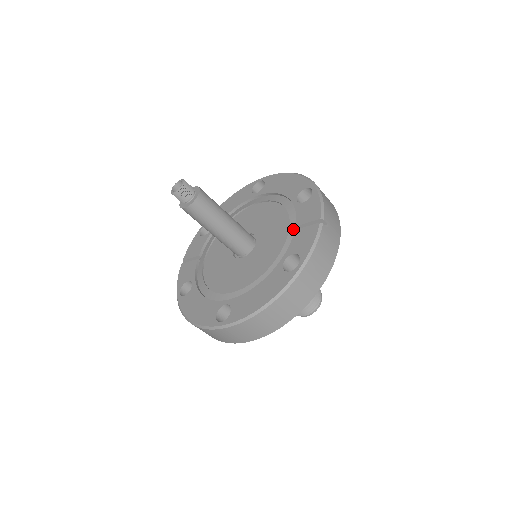
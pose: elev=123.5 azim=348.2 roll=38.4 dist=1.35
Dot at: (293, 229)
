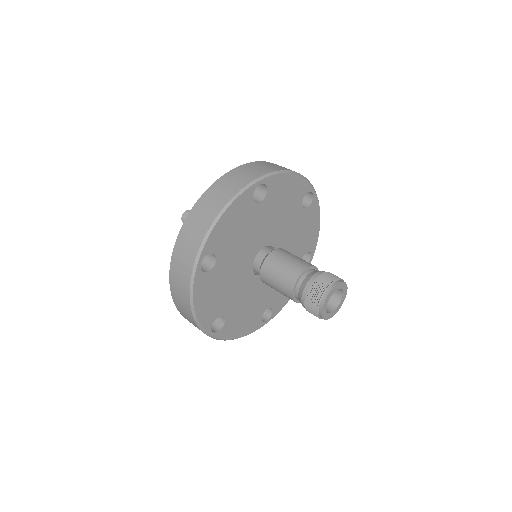
Dot at: occluded
